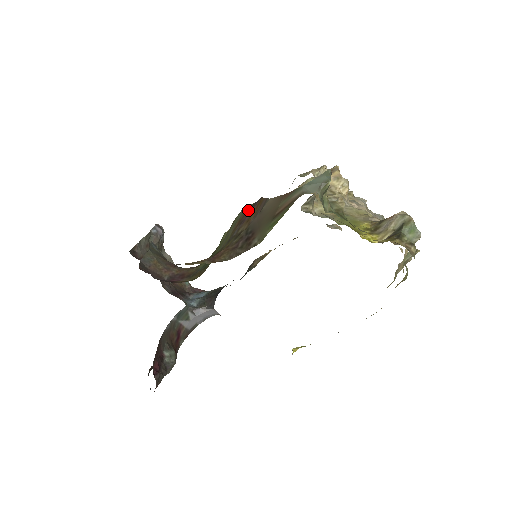
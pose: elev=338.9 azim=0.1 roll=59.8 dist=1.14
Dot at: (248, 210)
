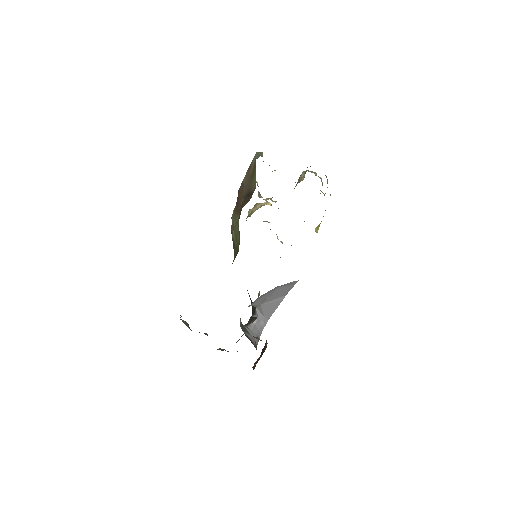
Dot at: (236, 204)
